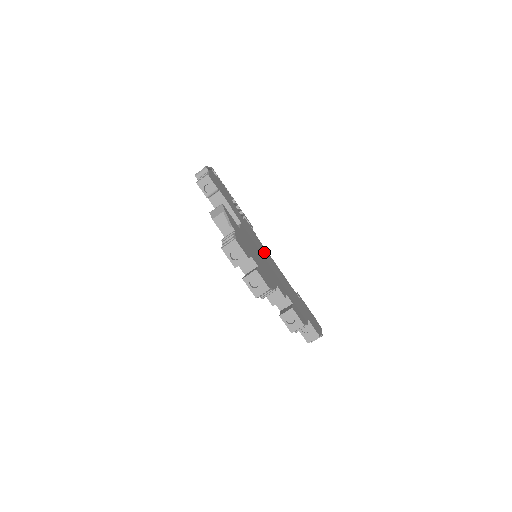
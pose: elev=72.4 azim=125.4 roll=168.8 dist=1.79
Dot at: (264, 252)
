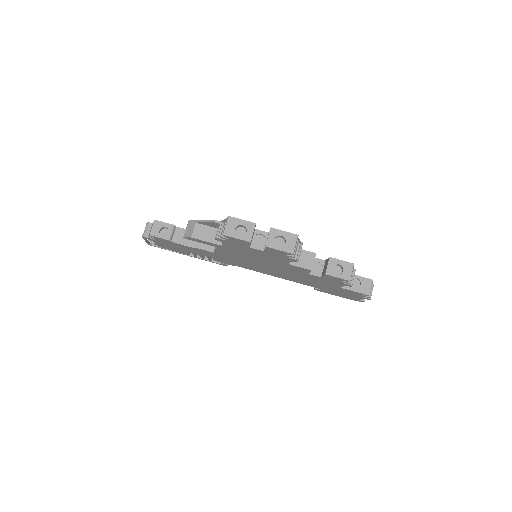
Dot at: occluded
